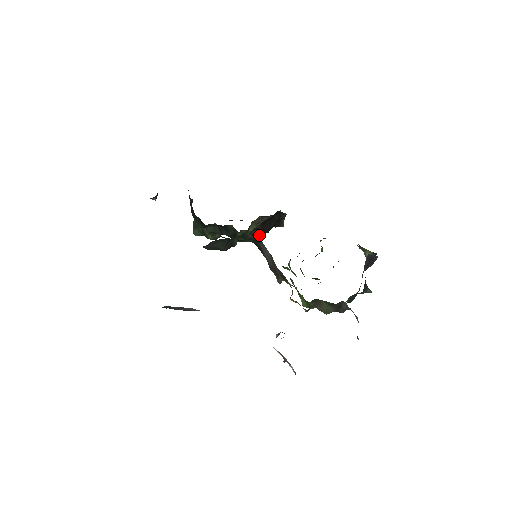
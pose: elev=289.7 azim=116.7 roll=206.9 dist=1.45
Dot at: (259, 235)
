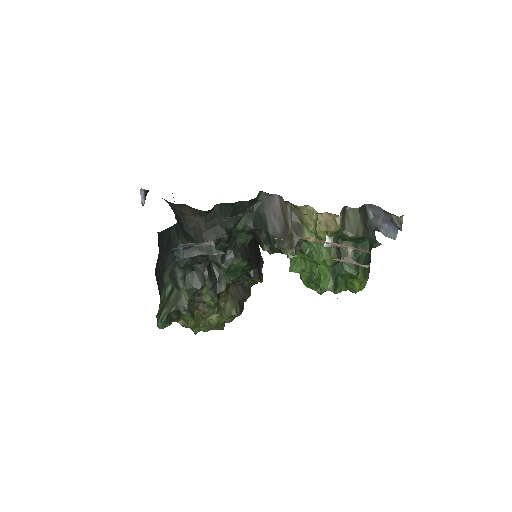
Dot at: (248, 260)
